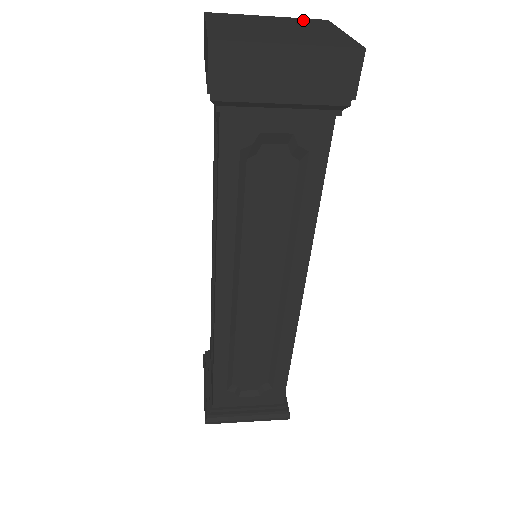
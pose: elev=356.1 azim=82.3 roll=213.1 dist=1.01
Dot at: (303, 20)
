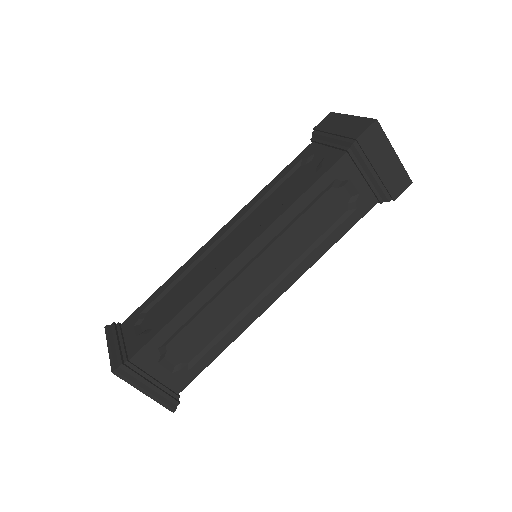
Dot at: occluded
